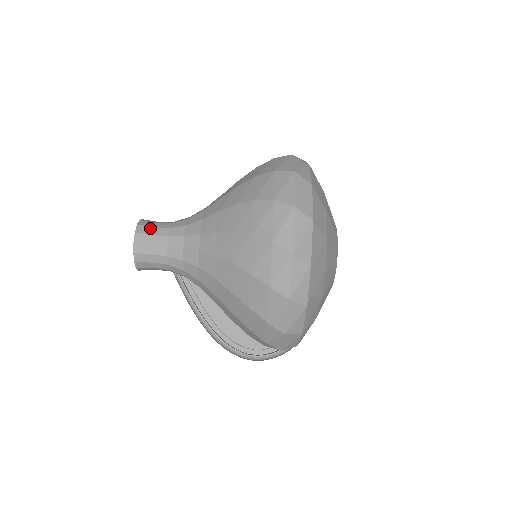
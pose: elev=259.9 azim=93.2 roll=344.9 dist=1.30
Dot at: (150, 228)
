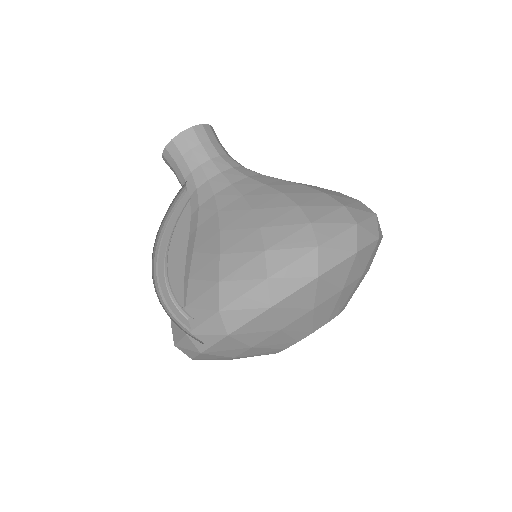
Dot at: occluded
